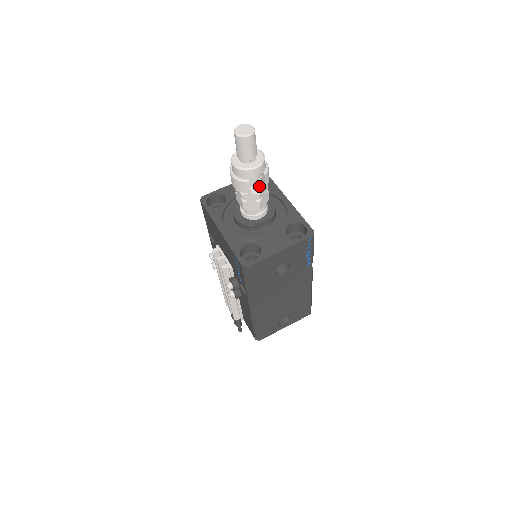
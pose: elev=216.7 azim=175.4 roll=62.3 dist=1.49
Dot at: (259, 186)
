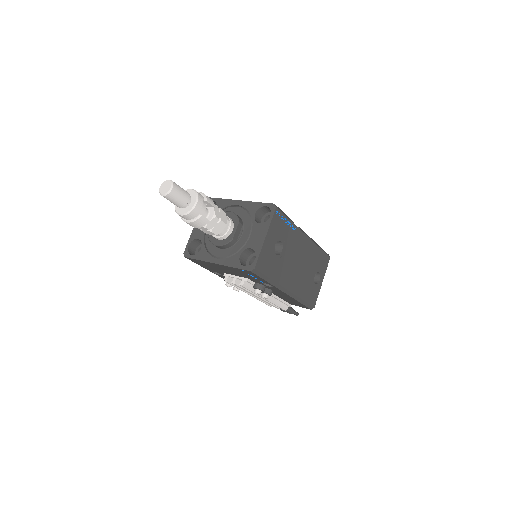
Dot at: (211, 211)
